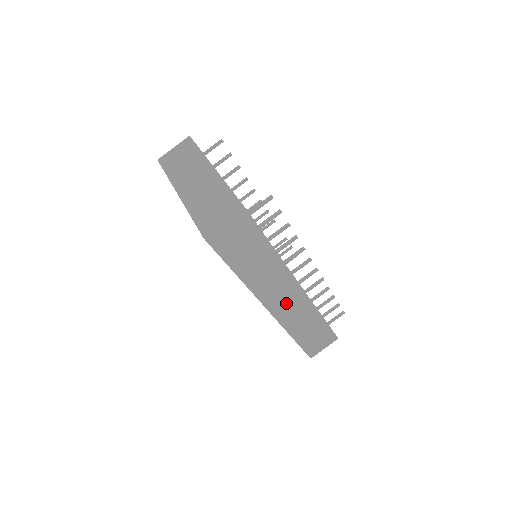
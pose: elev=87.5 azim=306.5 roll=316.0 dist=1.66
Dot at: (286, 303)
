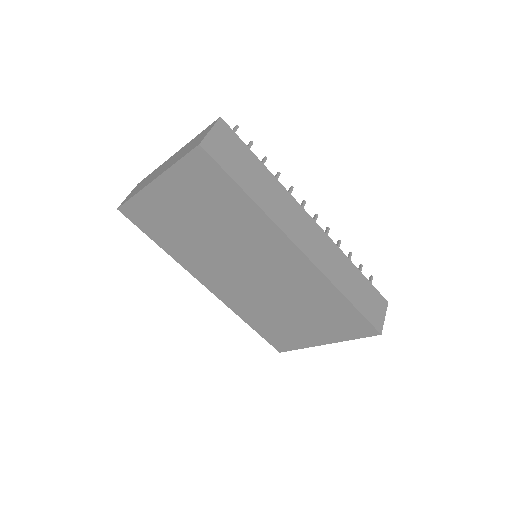
Dot at: (312, 242)
